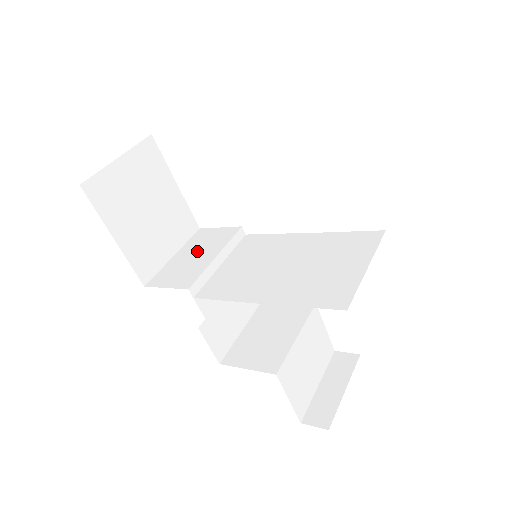
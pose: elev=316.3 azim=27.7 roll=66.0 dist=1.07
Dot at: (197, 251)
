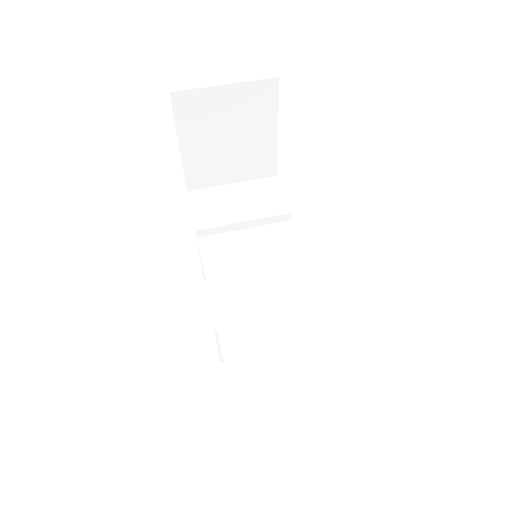
Dot at: (245, 199)
